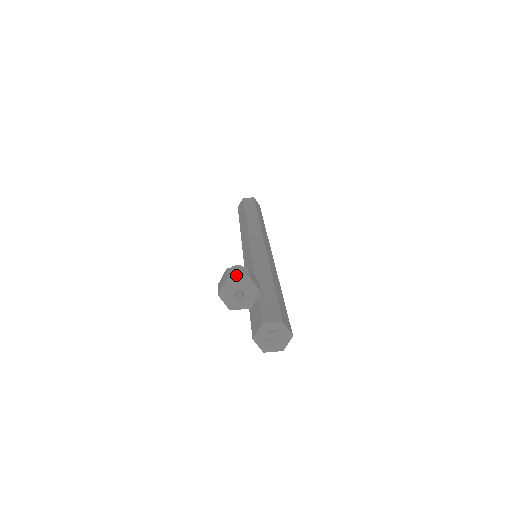
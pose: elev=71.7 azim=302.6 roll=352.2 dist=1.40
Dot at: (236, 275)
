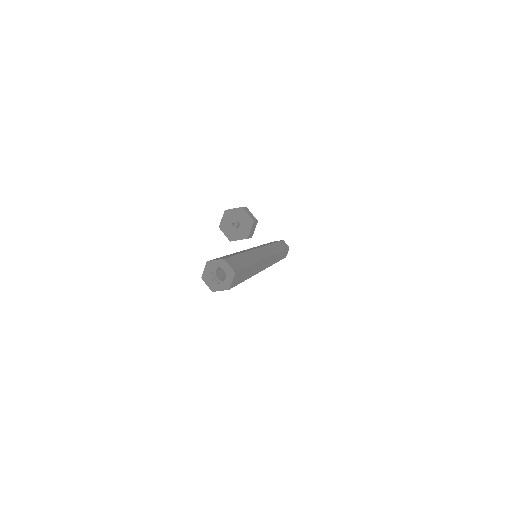
Dot at: (248, 213)
